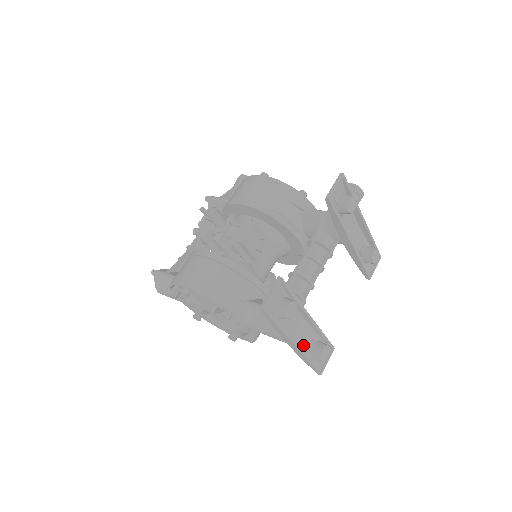
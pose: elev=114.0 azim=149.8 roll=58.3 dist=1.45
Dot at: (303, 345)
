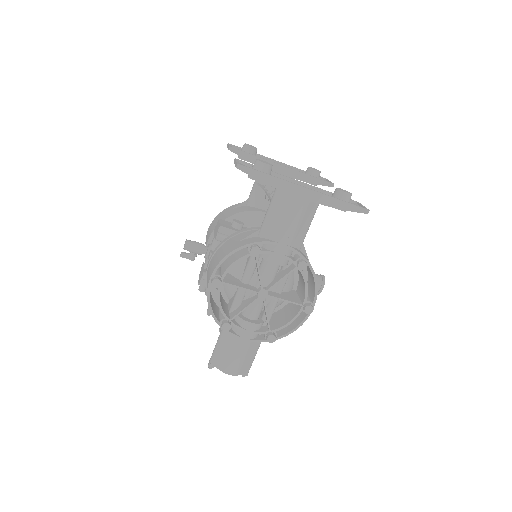
Dot at: occluded
